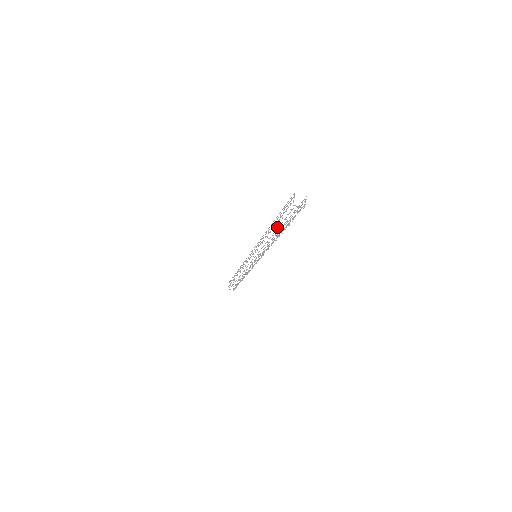
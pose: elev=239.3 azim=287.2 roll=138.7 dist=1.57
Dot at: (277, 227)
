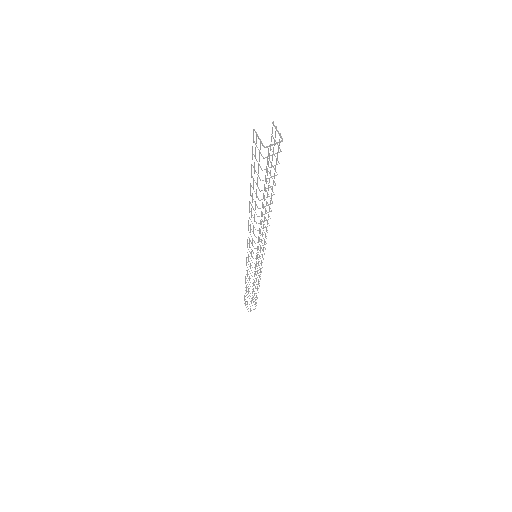
Dot at: occluded
